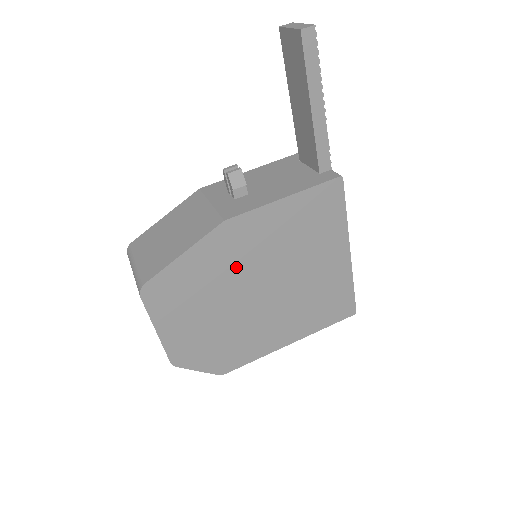
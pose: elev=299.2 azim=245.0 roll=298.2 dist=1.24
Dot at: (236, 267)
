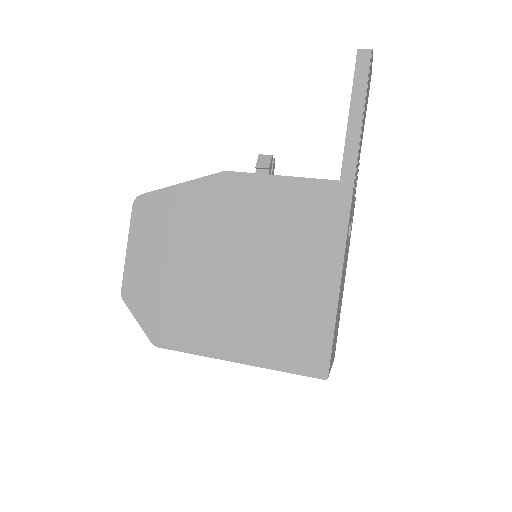
Dot at: (217, 224)
